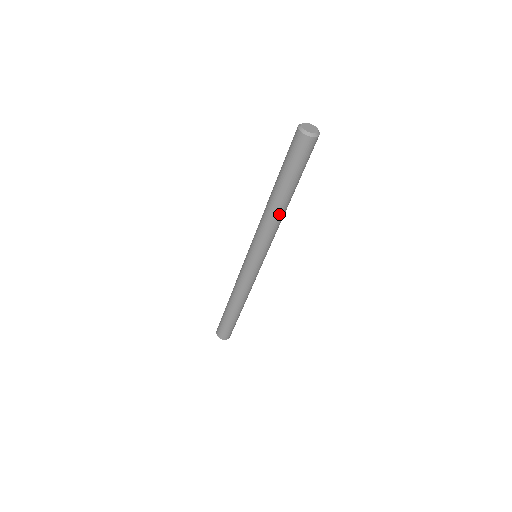
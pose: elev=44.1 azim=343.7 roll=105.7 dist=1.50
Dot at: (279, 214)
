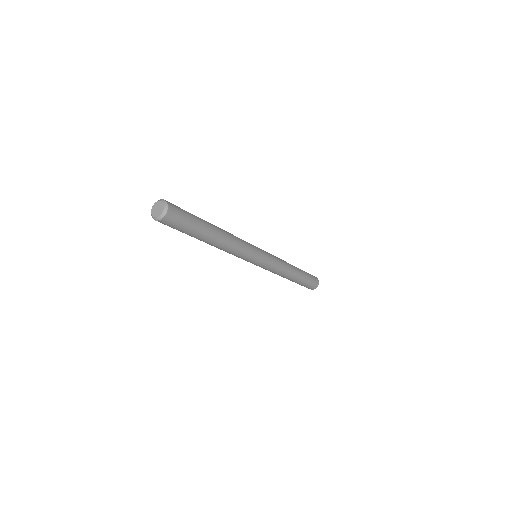
Dot at: (226, 241)
